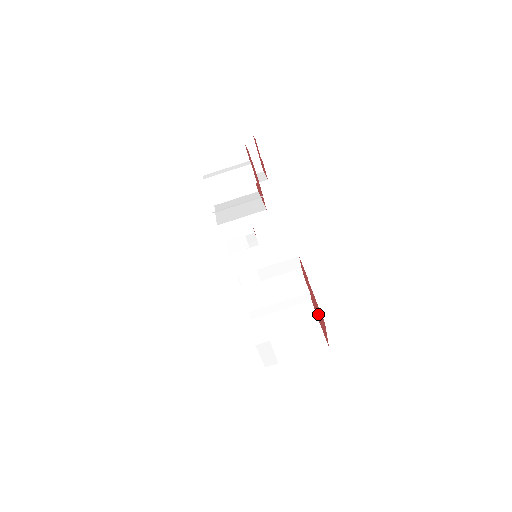
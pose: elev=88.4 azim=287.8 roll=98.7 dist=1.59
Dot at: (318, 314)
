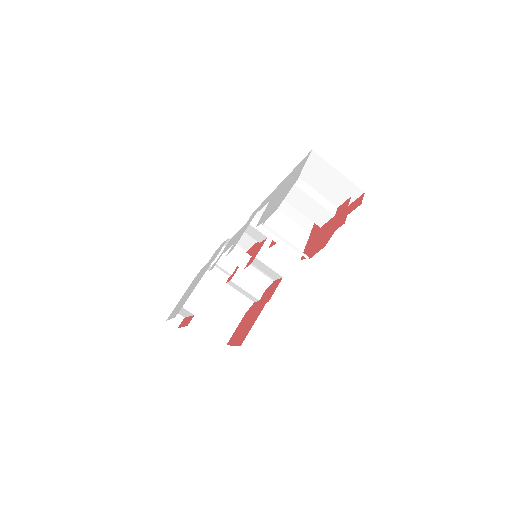
Dot at: (246, 323)
